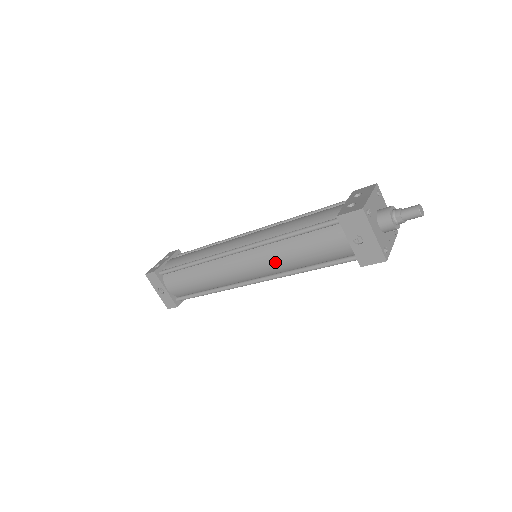
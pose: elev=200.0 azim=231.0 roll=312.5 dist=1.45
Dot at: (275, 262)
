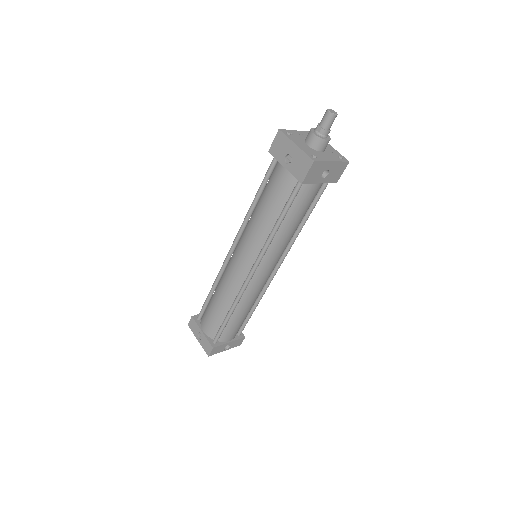
Dot at: (253, 234)
